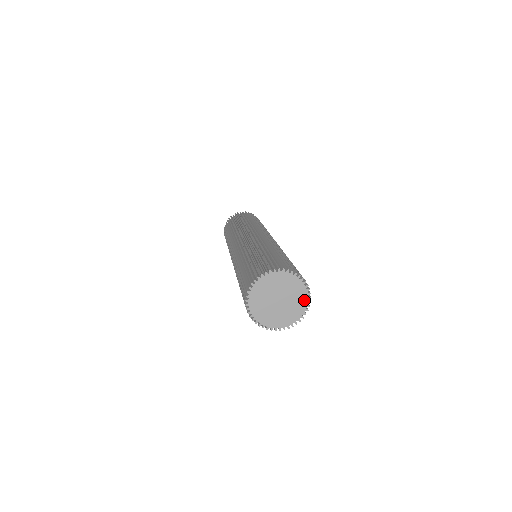
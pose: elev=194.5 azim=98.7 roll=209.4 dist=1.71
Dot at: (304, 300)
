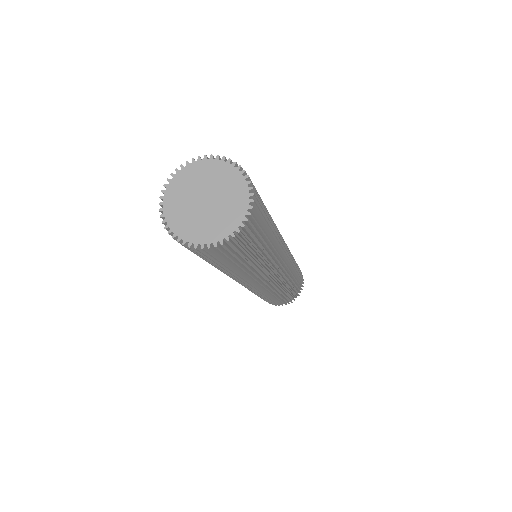
Dot at: (243, 198)
